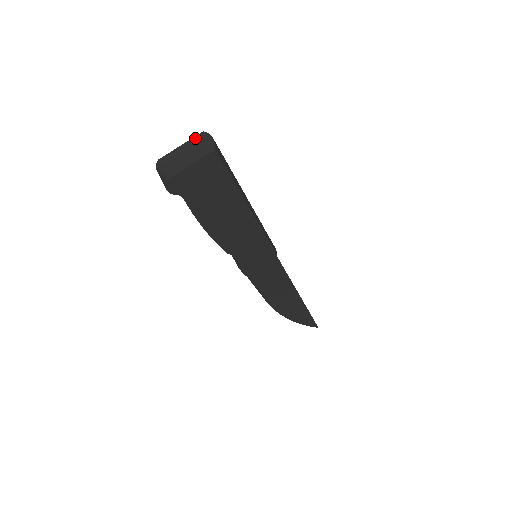
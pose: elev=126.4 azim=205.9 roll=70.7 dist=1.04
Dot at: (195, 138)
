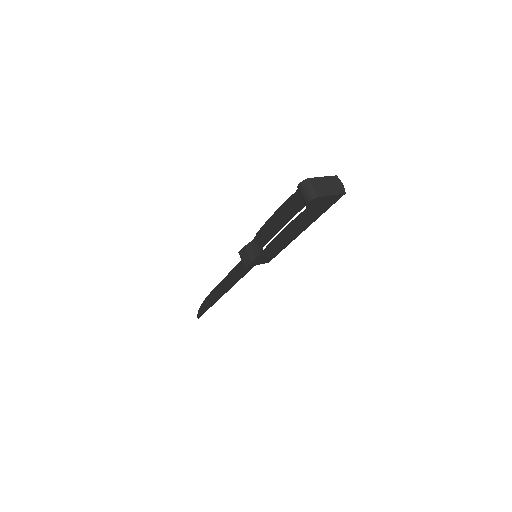
Dot at: (332, 177)
